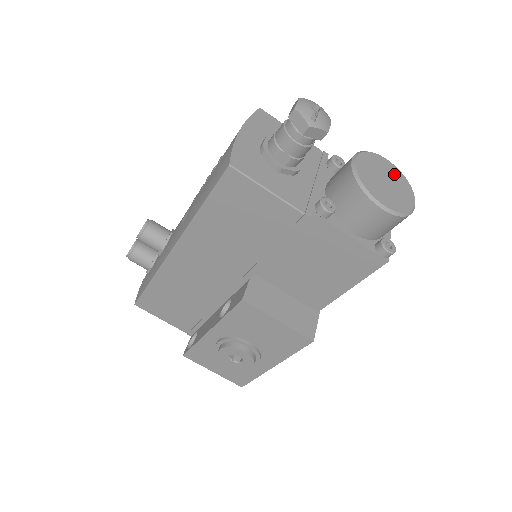
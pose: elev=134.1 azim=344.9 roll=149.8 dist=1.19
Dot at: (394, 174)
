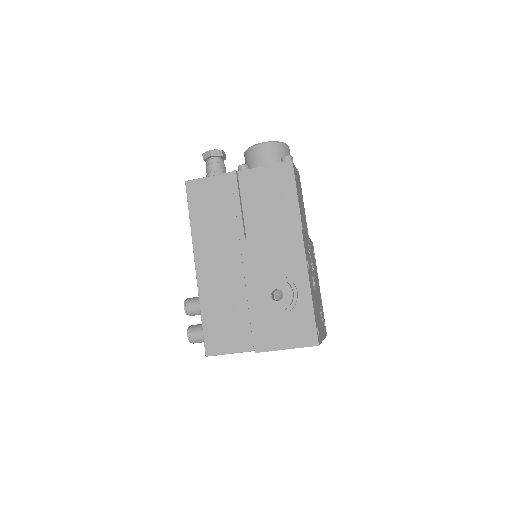
Dot at: occluded
